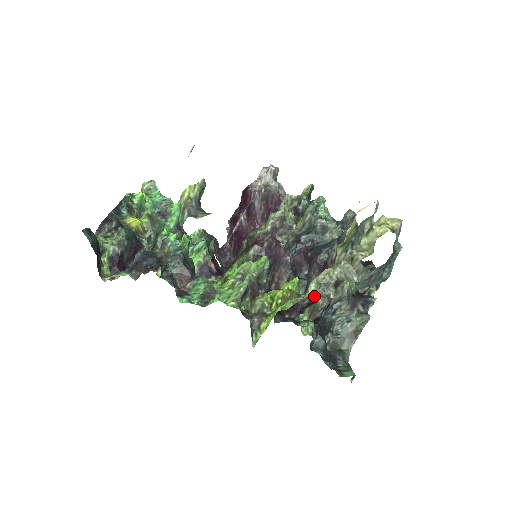
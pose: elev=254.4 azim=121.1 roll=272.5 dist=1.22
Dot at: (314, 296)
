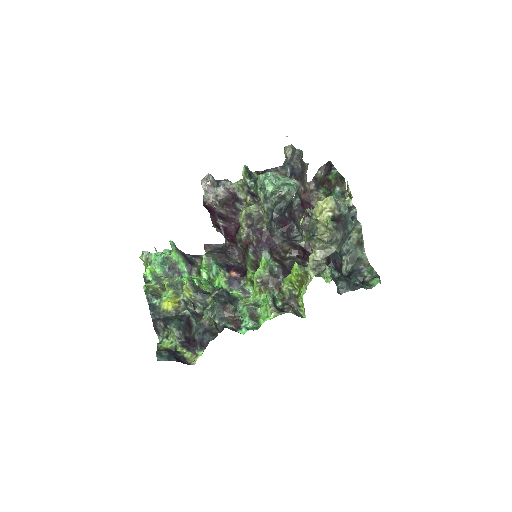
Dot at: occluded
